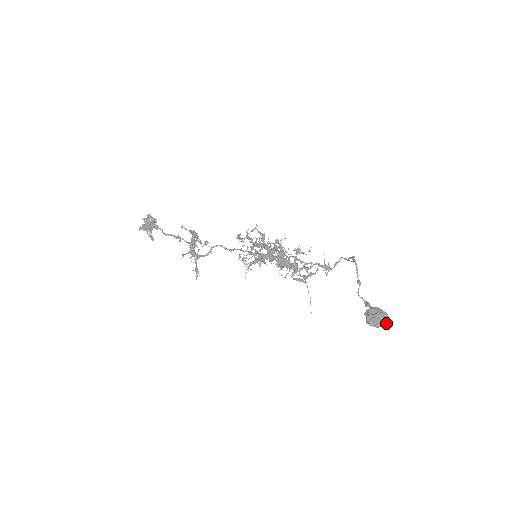
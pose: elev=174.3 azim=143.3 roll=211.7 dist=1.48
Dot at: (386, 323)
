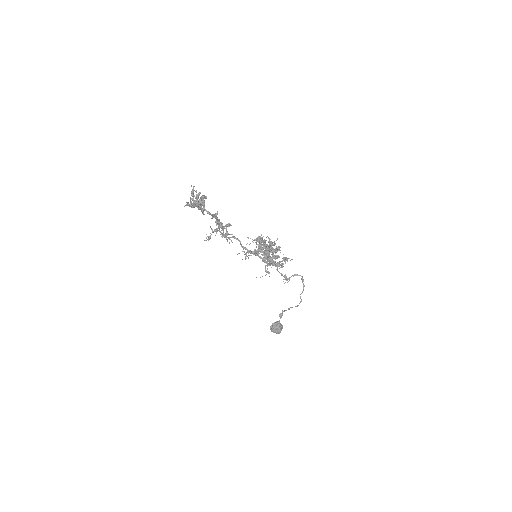
Dot at: occluded
